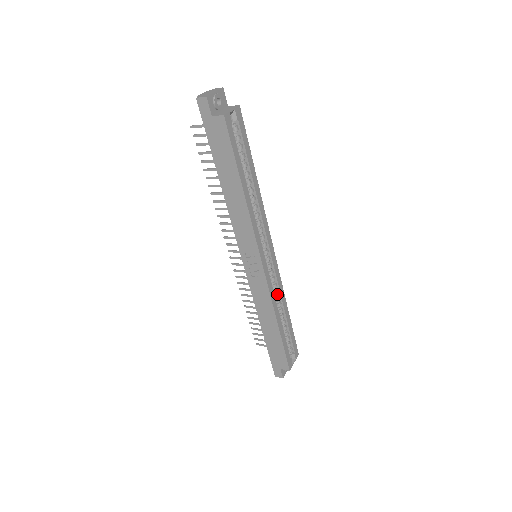
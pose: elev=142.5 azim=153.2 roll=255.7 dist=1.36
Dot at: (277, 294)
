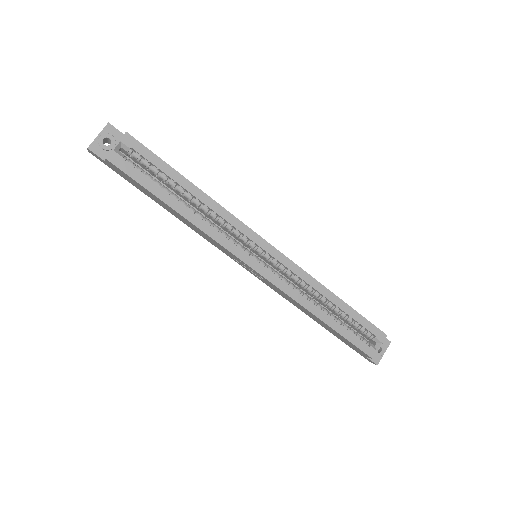
Dot at: (306, 285)
